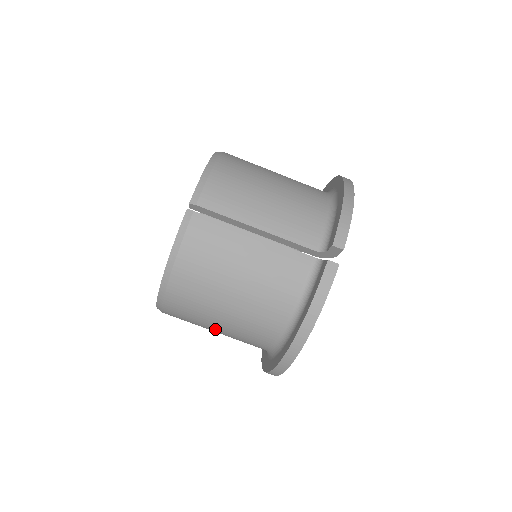
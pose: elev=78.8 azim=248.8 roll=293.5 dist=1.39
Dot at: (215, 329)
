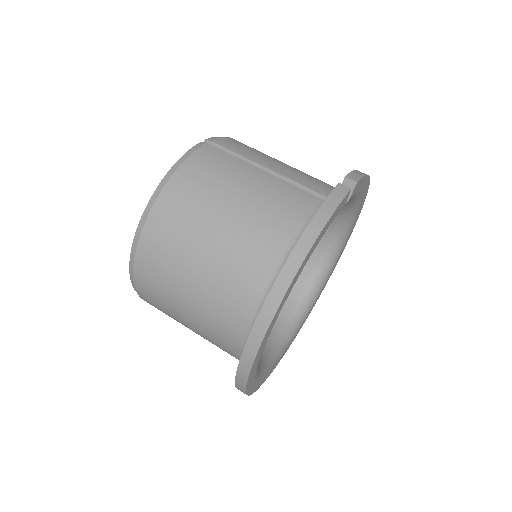
Dot at: (190, 286)
